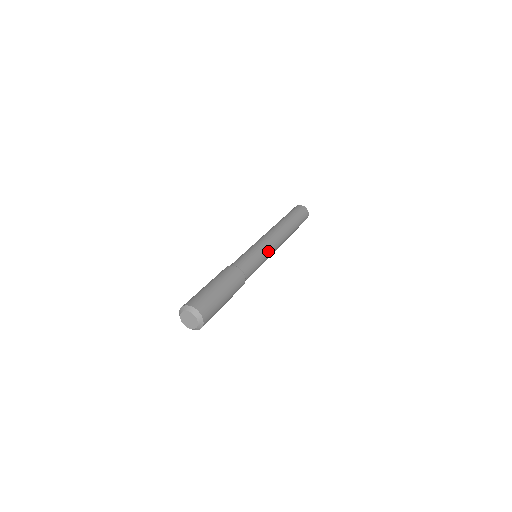
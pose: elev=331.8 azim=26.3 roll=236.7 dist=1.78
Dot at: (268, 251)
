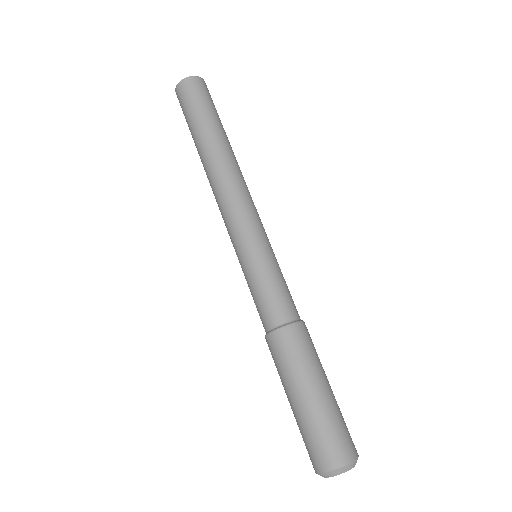
Dot at: (261, 234)
